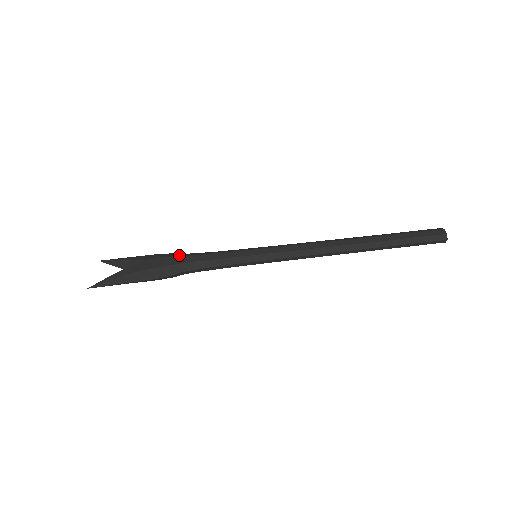
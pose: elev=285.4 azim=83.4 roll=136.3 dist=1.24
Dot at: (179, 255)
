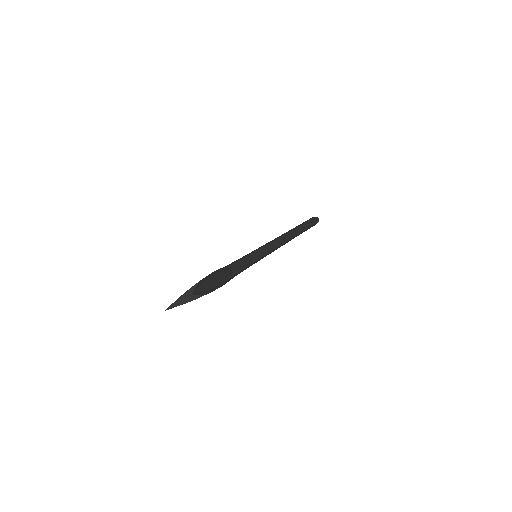
Dot at: occluded
